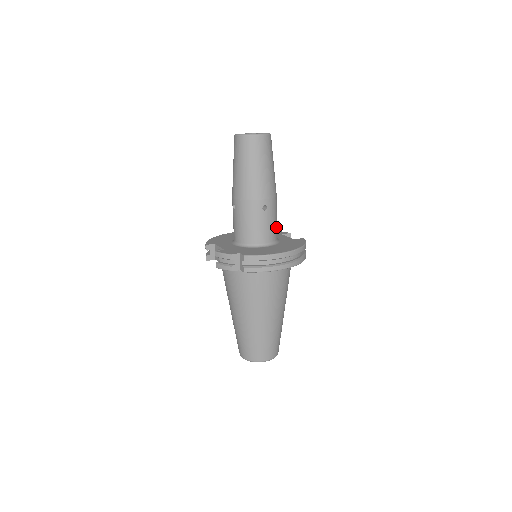
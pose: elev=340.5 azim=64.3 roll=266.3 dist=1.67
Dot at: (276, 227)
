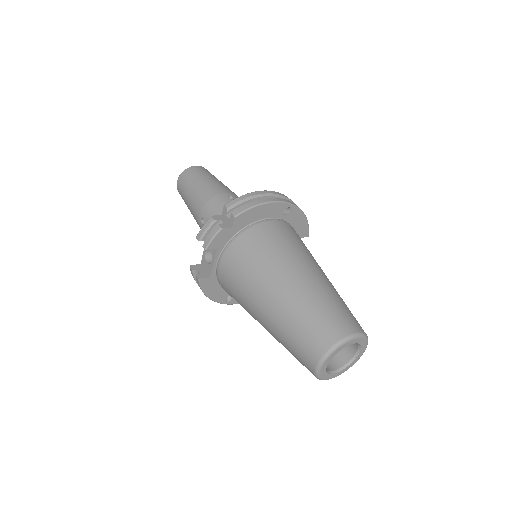
Dot at: occluded
